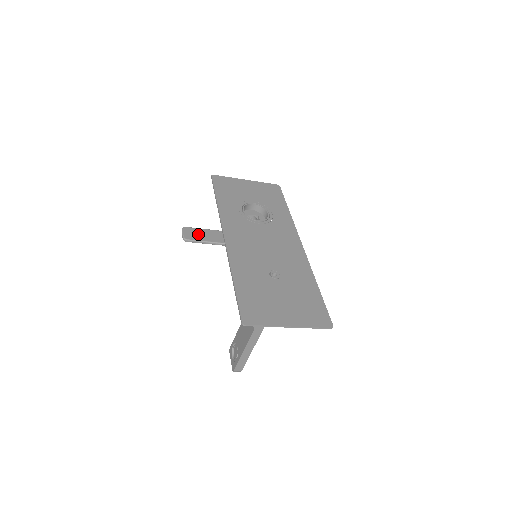
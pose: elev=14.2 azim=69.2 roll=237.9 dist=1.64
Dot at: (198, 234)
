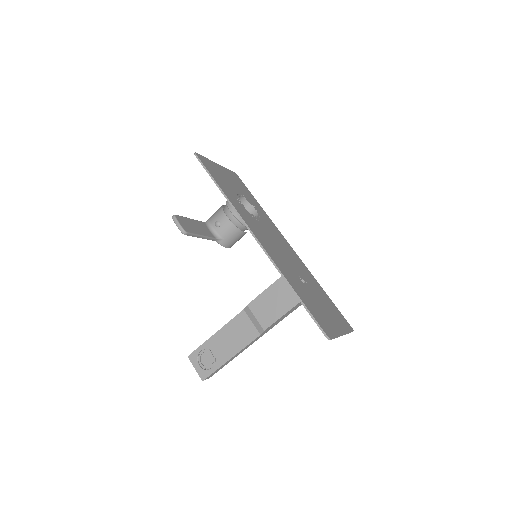
Dot at: (190, 225)
